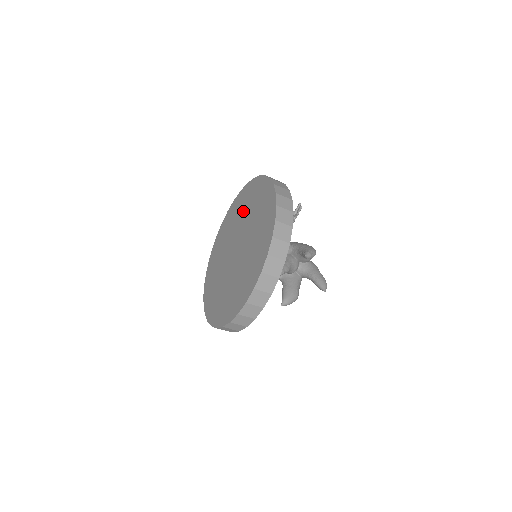
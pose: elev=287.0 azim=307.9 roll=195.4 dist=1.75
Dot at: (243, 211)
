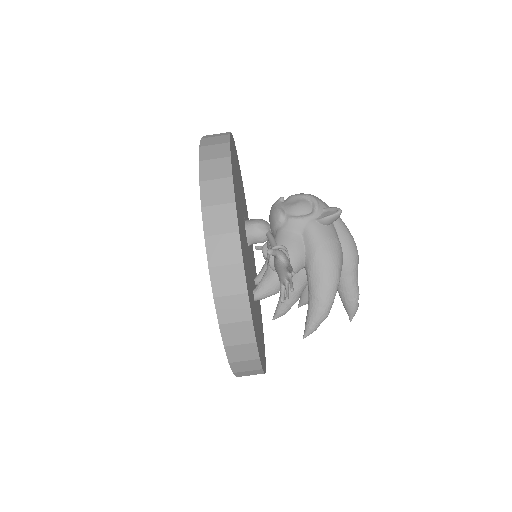
Dot at: occluded
